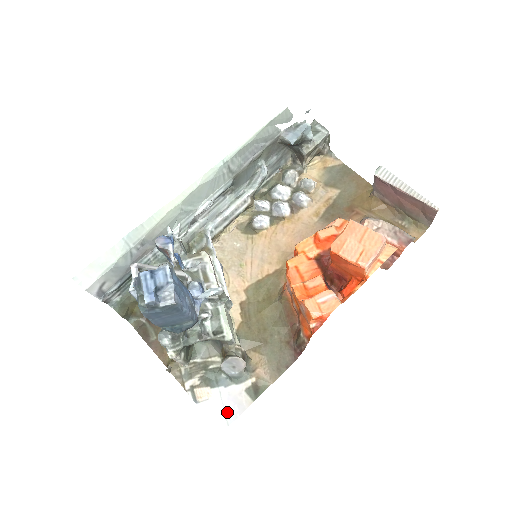
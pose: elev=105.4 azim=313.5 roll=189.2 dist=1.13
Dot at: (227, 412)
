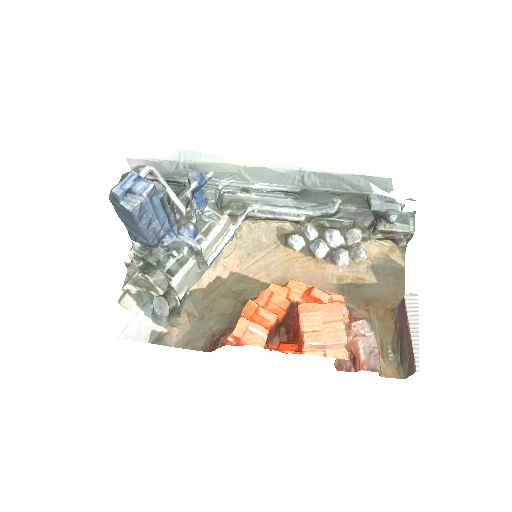
Dot at: (127, 329)
